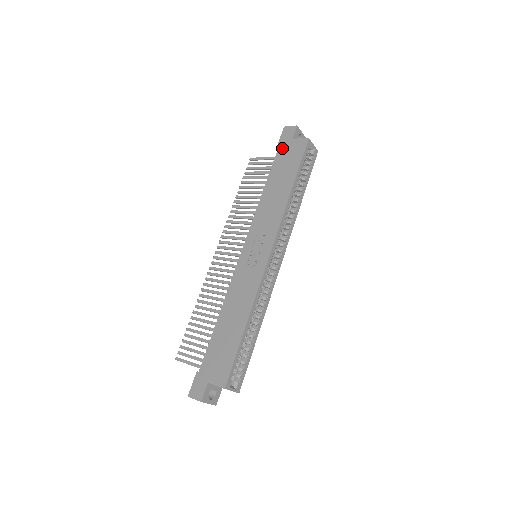
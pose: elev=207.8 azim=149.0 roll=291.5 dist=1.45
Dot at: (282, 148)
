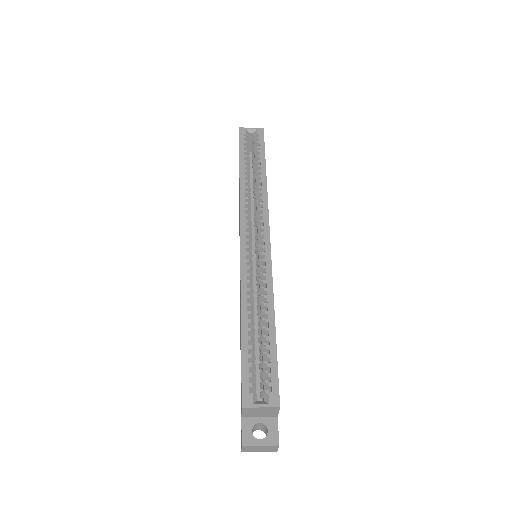
Dot at: occluded
